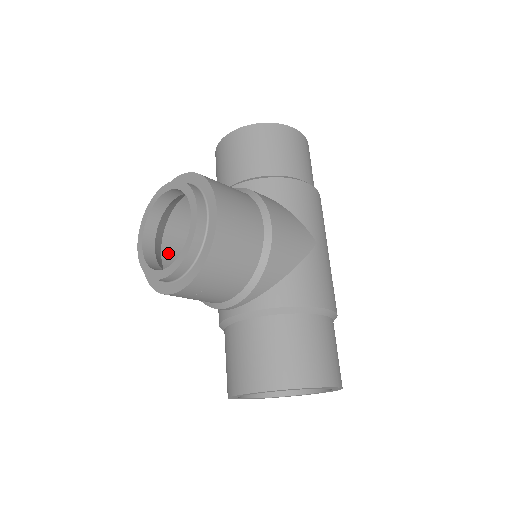
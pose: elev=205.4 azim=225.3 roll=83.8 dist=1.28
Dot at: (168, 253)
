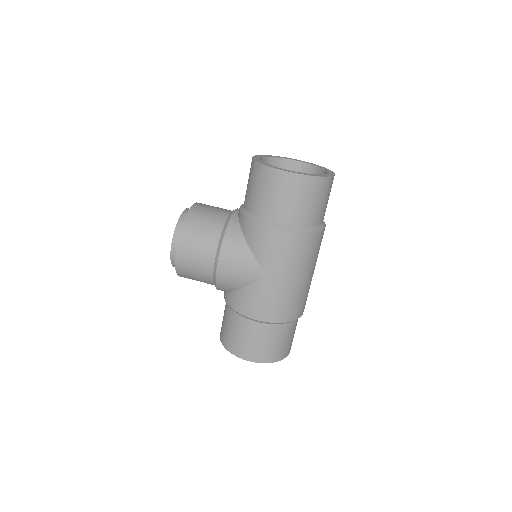
Dot at: occluded
